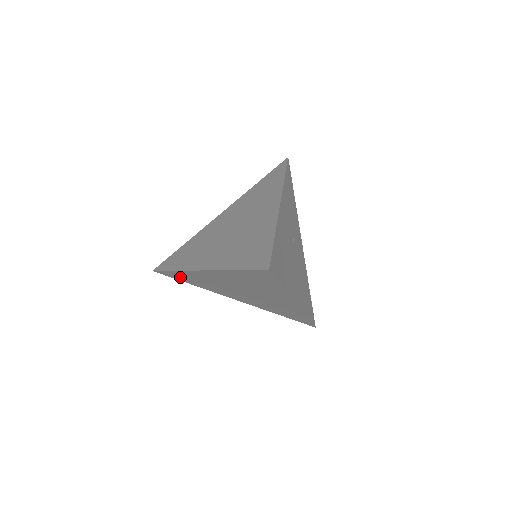
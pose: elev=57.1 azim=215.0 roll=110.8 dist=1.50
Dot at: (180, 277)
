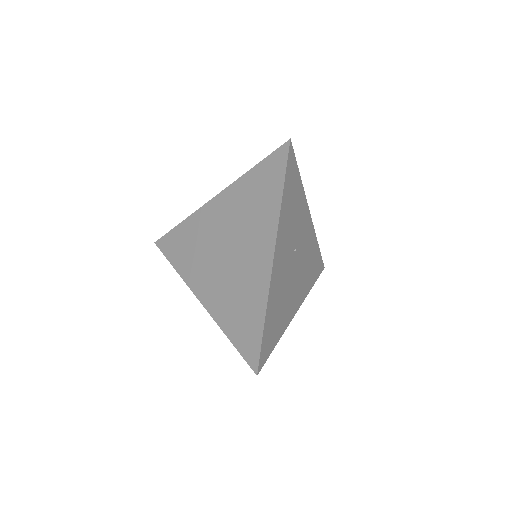
Dot at: occluded
